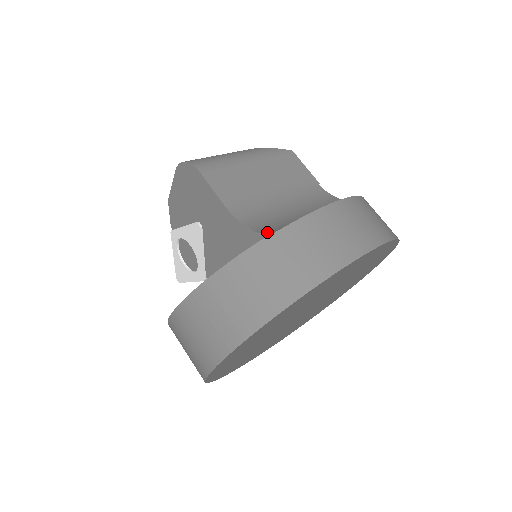
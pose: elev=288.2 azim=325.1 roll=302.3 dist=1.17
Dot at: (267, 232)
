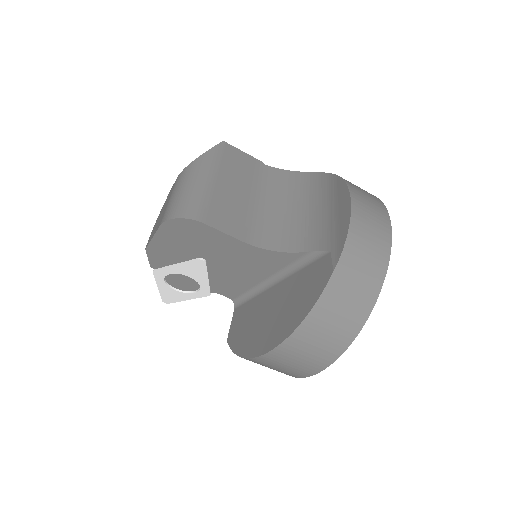
Dot at: (298, 248)
